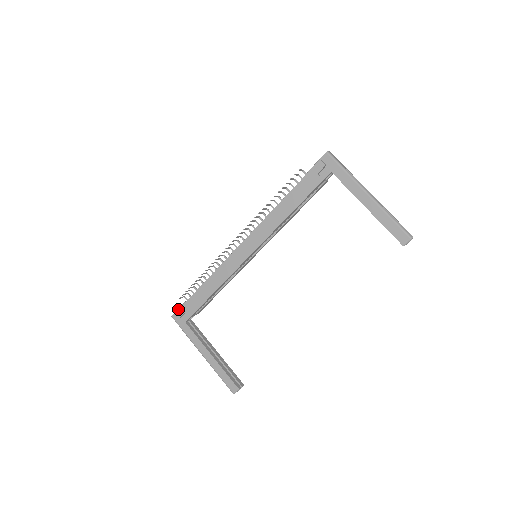
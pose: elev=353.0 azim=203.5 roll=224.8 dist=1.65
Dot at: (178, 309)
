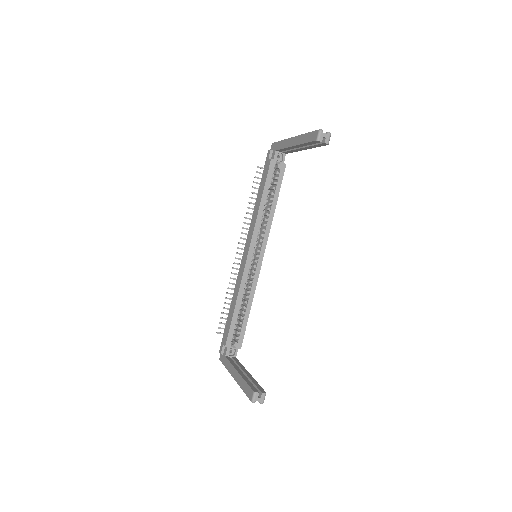
Dot at: occluded
